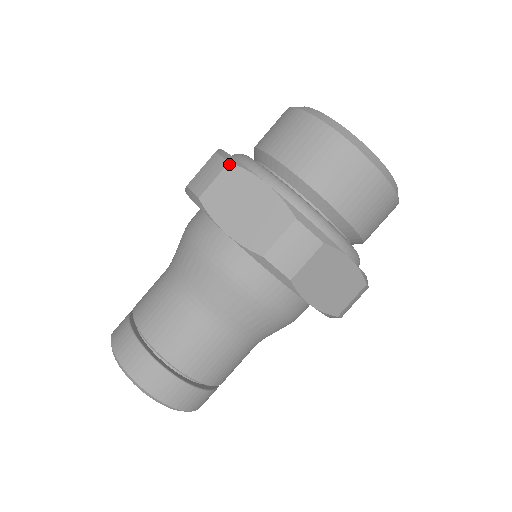
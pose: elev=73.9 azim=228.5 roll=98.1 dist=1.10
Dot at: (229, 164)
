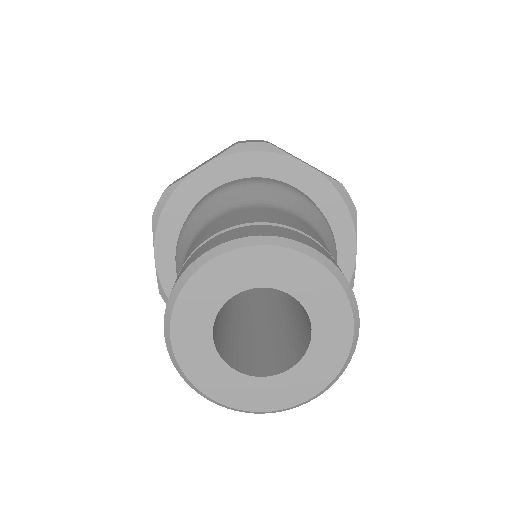
Dot at: occluded
